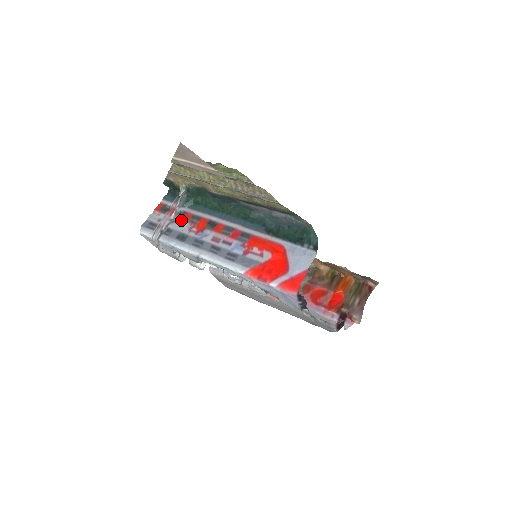
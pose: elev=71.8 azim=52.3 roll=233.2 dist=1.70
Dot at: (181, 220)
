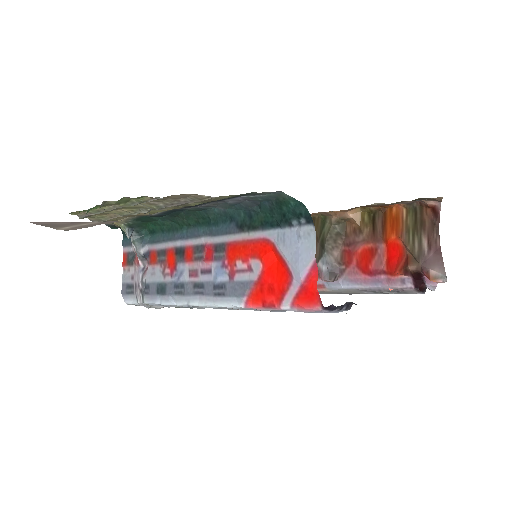
Dot at: (150, 265)
